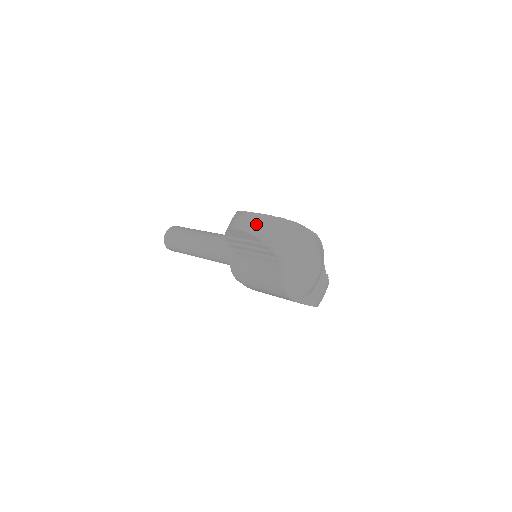
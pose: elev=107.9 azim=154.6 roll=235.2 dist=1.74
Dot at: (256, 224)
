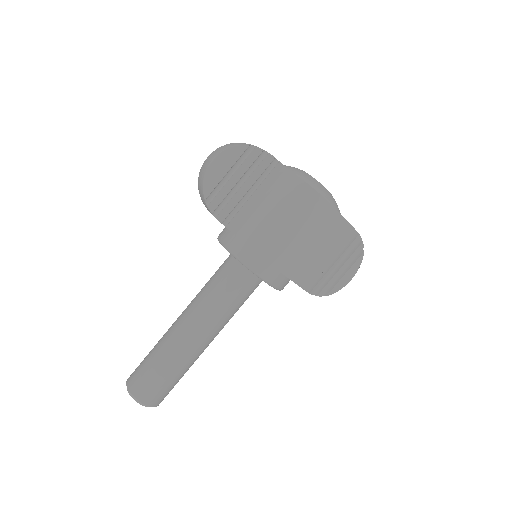
Dot at: (227, 145)
